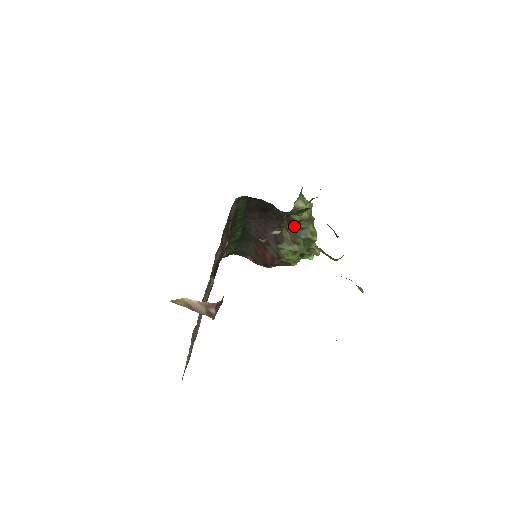
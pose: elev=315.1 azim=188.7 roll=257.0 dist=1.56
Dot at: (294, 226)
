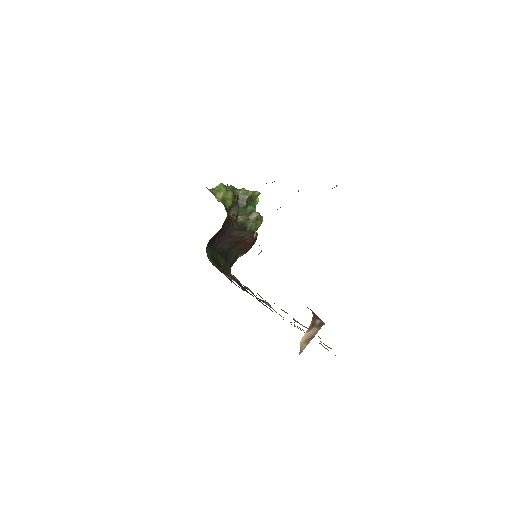
Dot at: (233, 208)
